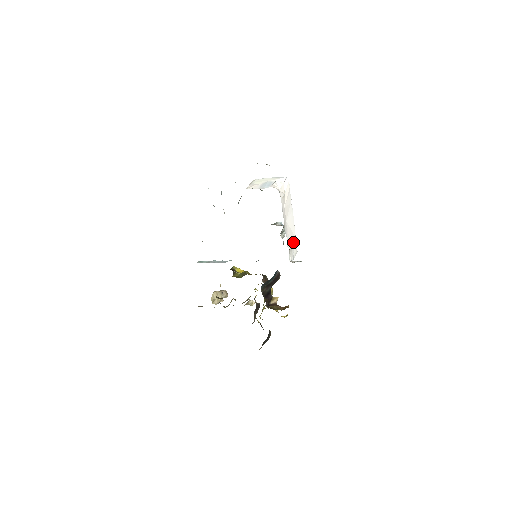
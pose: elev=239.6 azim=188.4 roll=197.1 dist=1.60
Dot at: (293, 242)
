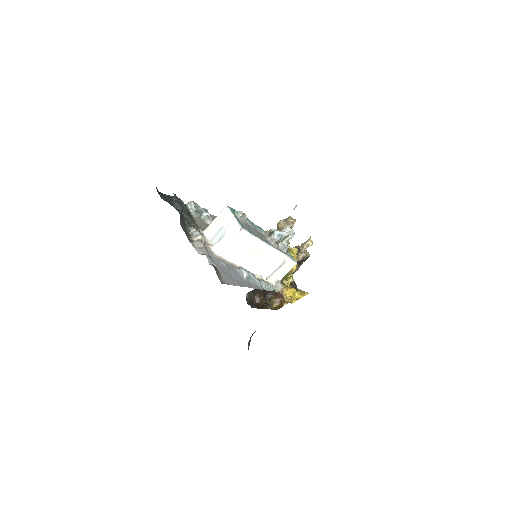
Dot at: (277, 266)
